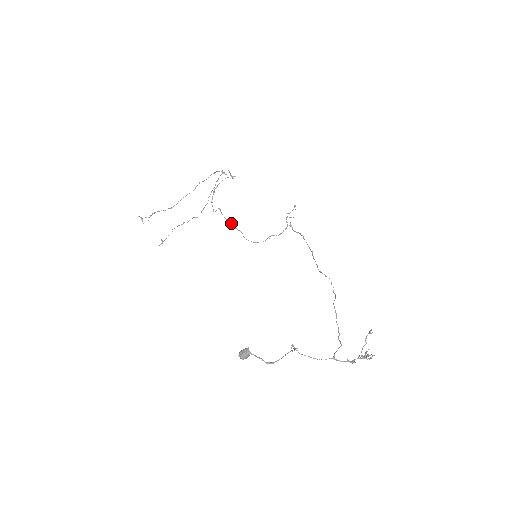
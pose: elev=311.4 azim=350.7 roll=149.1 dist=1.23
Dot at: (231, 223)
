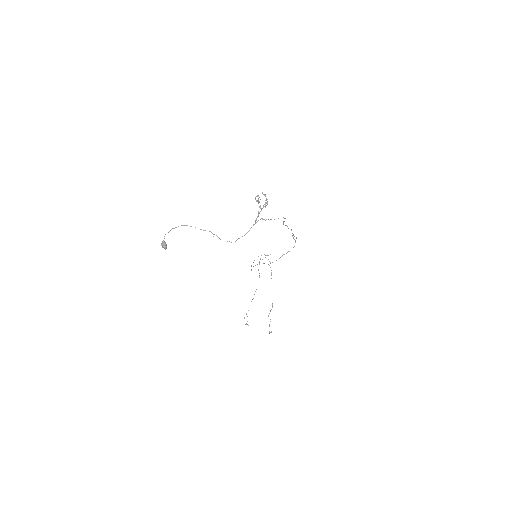
Dot at: occluded
